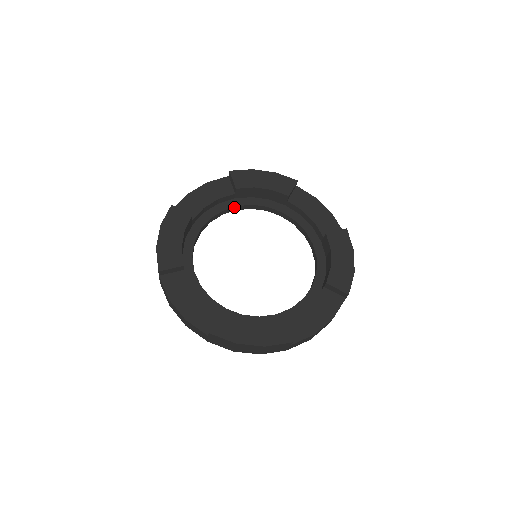
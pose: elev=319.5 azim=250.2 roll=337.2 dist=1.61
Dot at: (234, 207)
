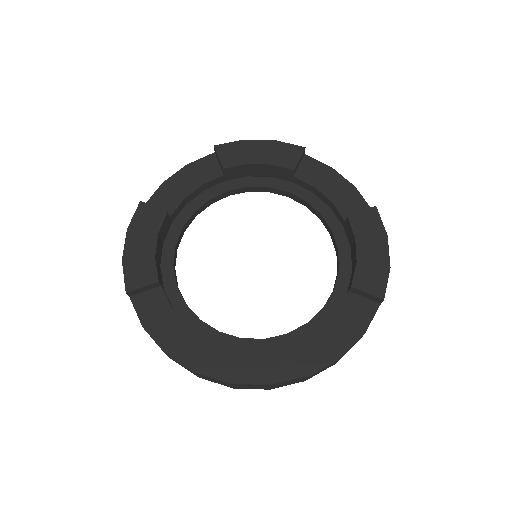
Dot at: (225, 192)
